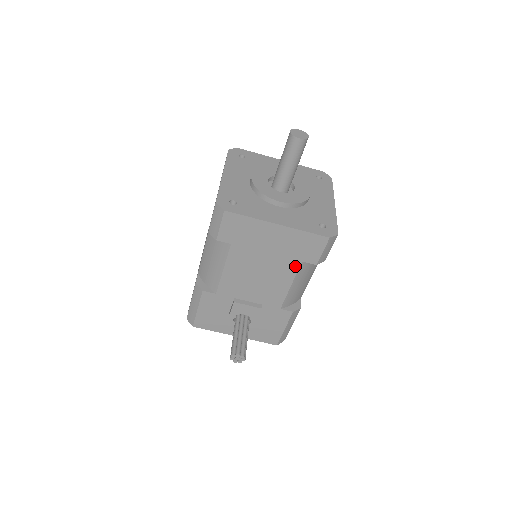
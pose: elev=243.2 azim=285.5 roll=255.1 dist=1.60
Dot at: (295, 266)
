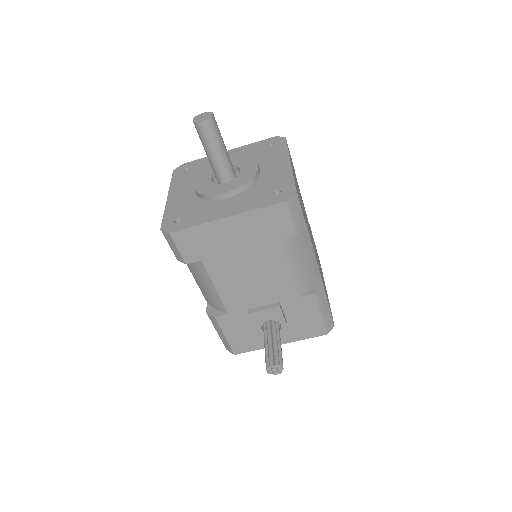
Dot at: (278, 248)
